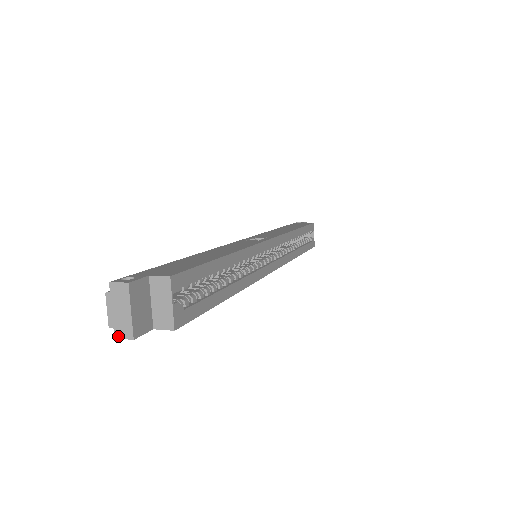
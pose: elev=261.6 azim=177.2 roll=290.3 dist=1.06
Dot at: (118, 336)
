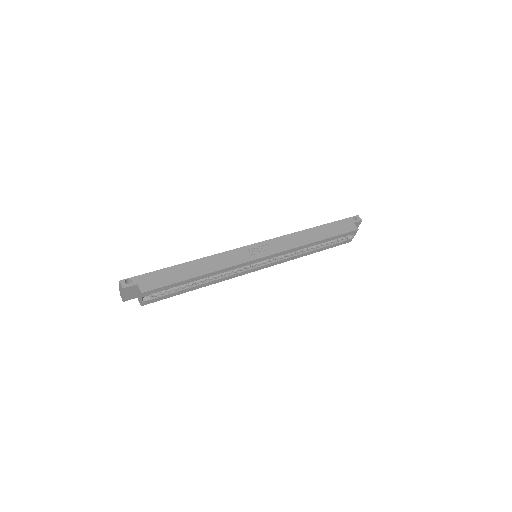
Dot at: (120, 295)
